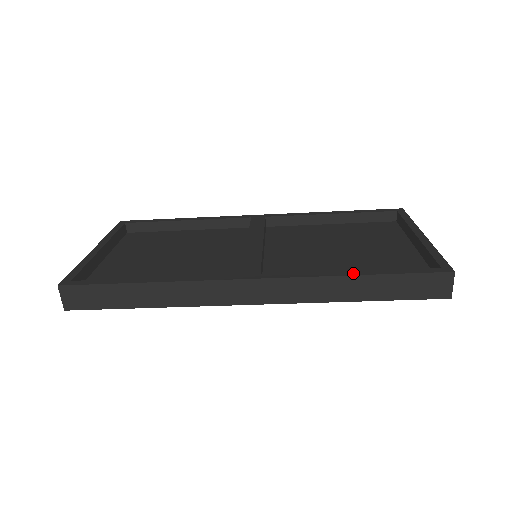
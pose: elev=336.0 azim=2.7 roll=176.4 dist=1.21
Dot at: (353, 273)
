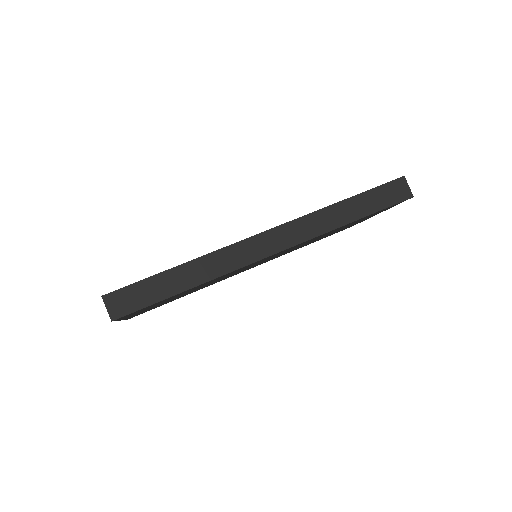
Dot at: (338, 202)
